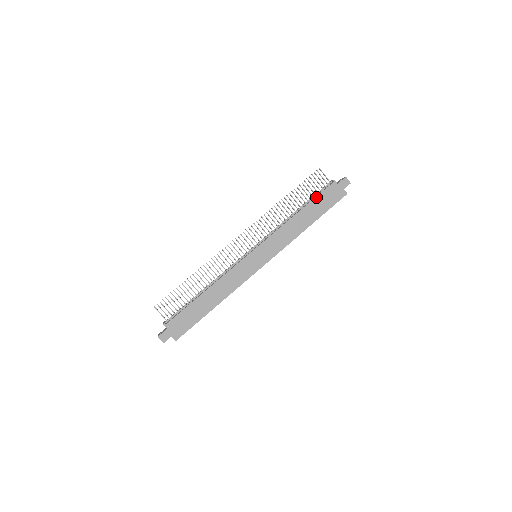
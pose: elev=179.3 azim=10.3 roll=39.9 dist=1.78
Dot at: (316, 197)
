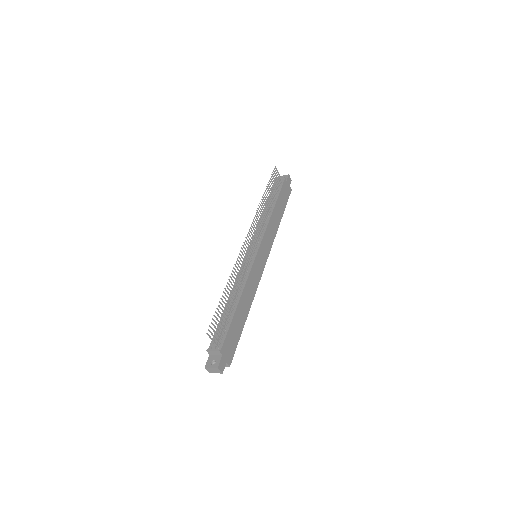
Dot at: (279, 193)
